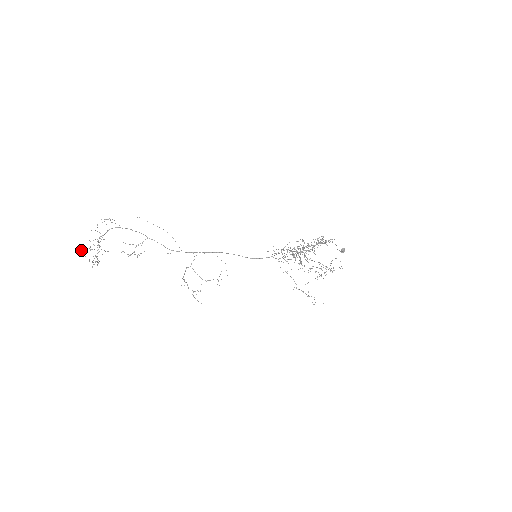
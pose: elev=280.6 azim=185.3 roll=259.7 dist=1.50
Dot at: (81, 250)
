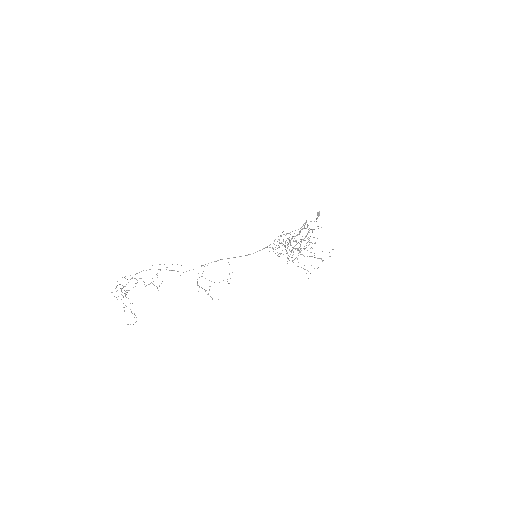
Dot at: (127, 324)
